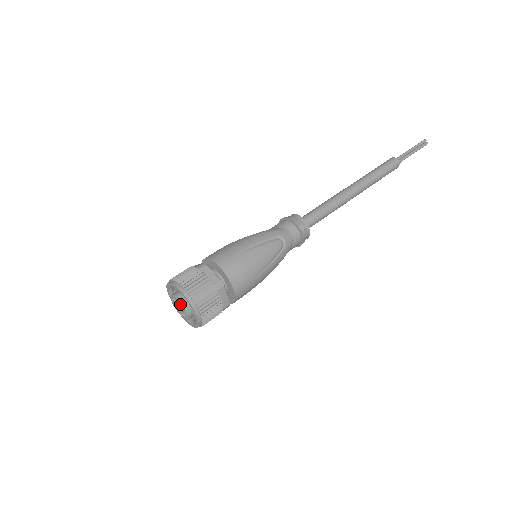
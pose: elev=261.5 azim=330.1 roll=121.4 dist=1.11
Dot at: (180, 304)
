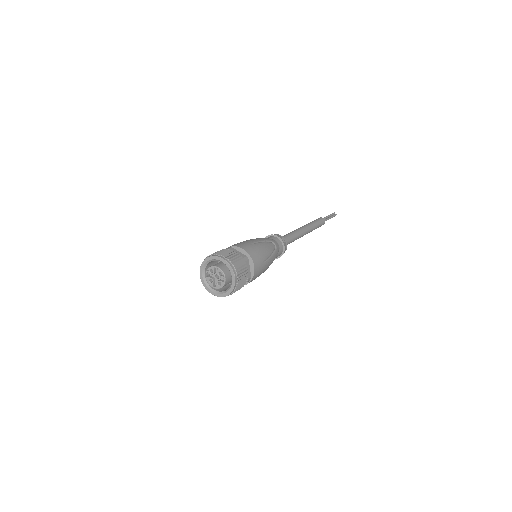
Dot at: (219, 271)
